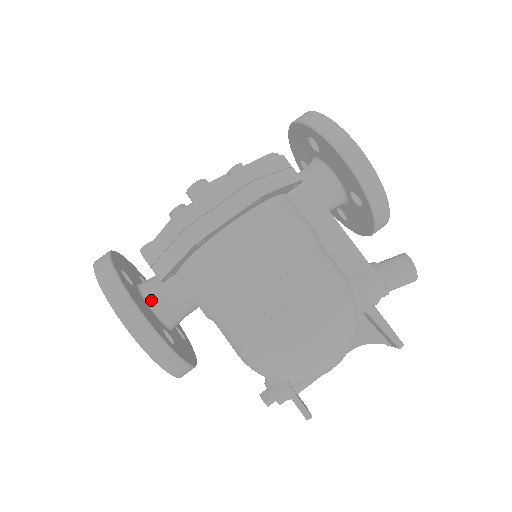
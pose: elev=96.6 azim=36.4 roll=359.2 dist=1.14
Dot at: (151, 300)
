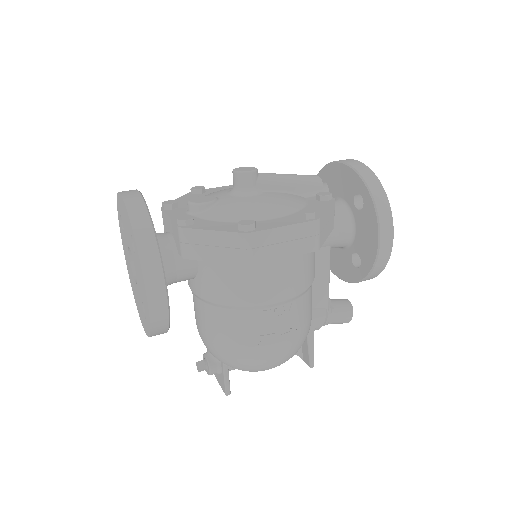
Dot at: occluded
